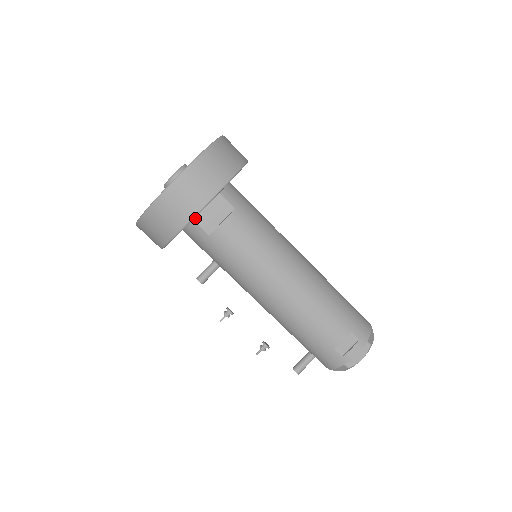
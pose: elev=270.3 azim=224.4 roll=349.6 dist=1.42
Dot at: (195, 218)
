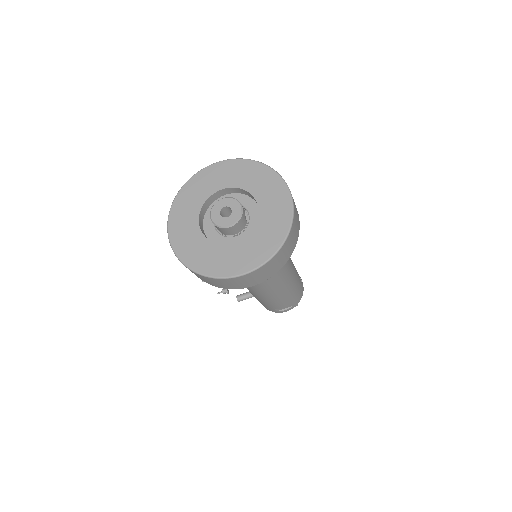
Dot at: occluded
